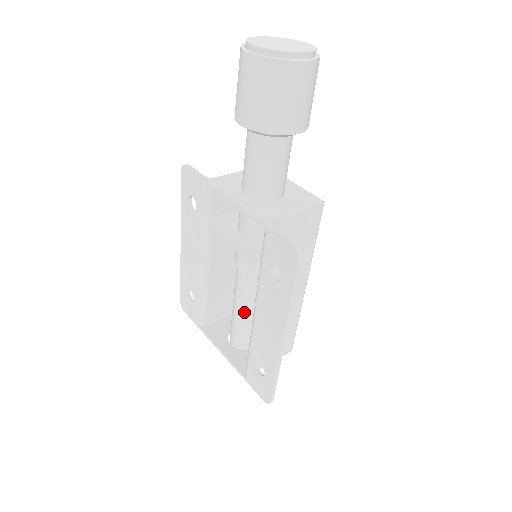
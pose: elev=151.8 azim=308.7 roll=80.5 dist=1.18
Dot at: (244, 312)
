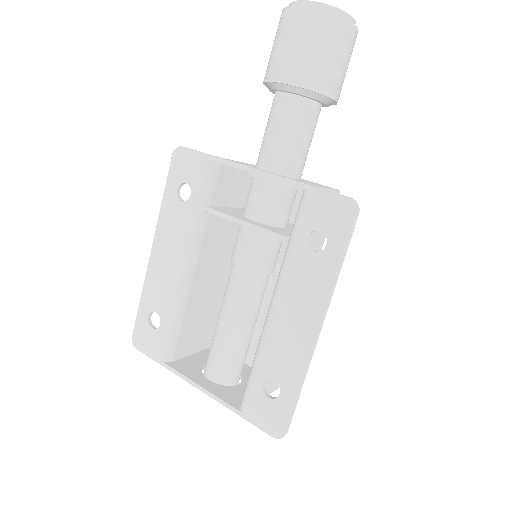
Dot at: (237, 328)
